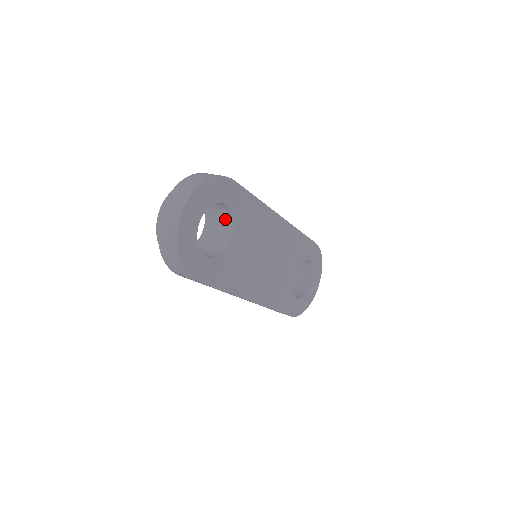
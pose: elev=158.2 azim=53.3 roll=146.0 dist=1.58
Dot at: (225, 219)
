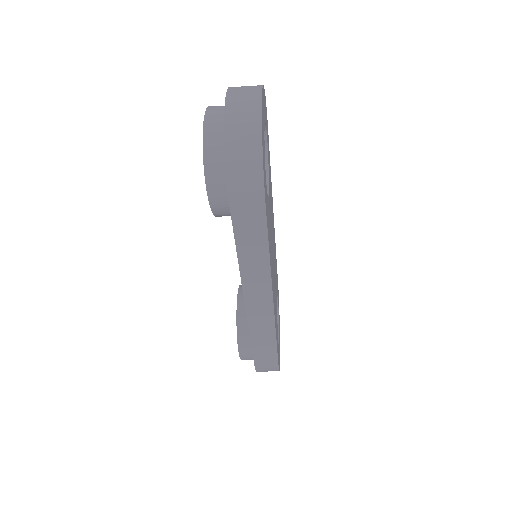
Dot at: occluded
